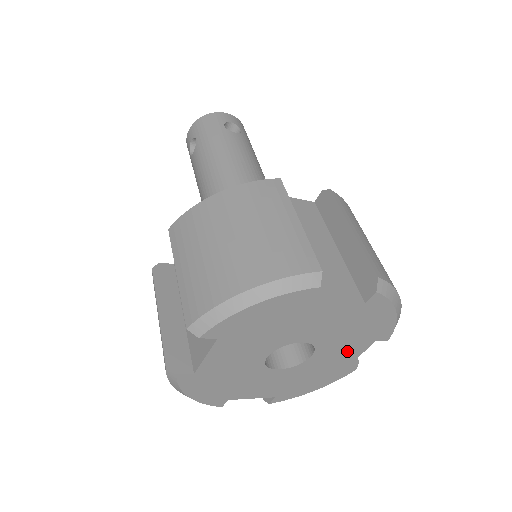
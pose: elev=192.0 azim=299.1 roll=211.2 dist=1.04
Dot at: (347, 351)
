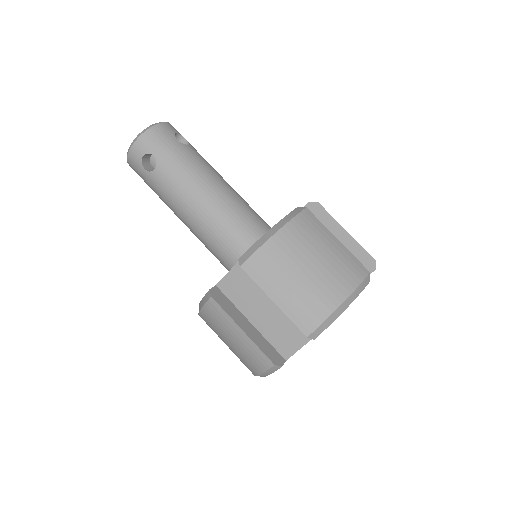
Dot at: occluded
